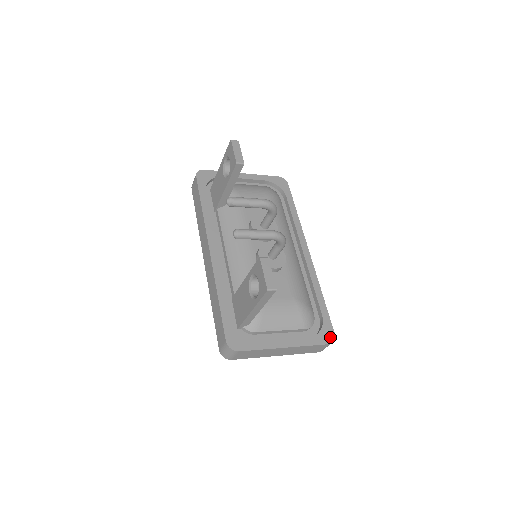
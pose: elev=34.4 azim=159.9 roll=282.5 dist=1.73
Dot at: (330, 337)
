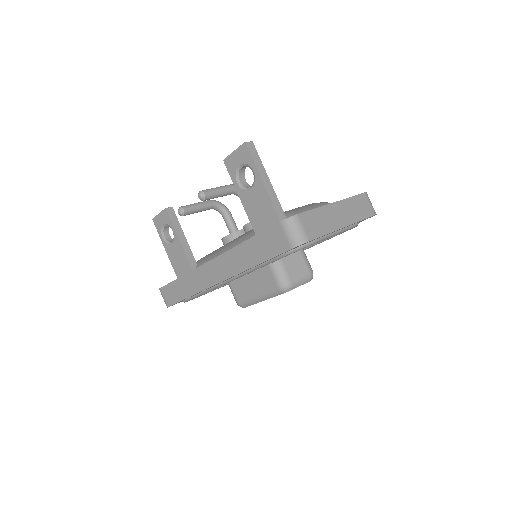
Dot at: occluded
